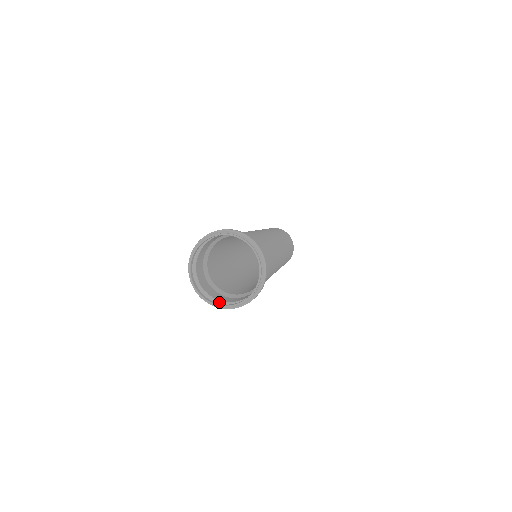
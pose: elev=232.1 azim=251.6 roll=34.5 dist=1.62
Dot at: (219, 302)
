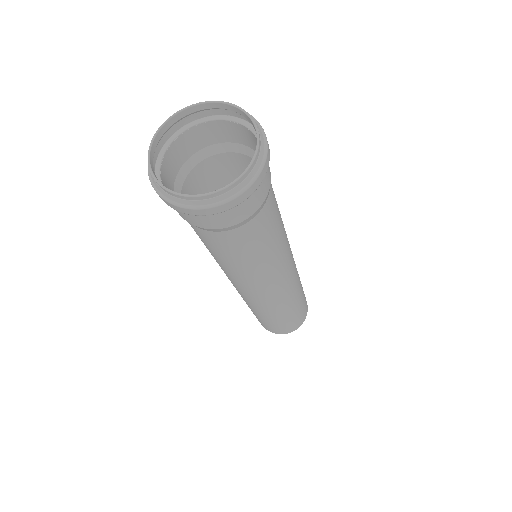
Dot at: (231, 202)
